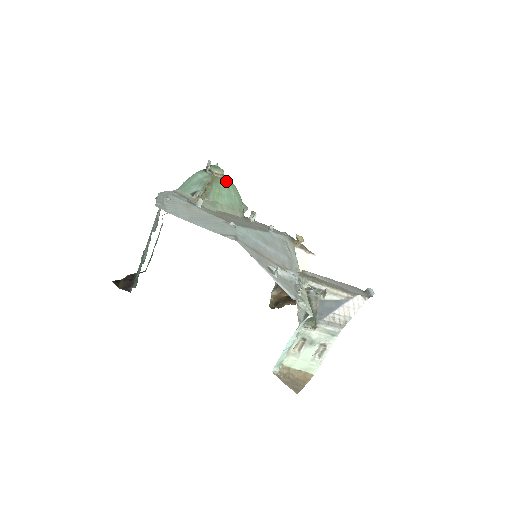
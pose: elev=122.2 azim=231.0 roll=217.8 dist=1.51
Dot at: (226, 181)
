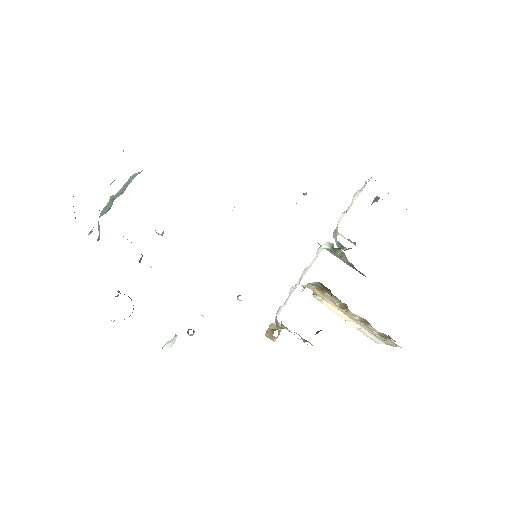
Dot at: occluded
